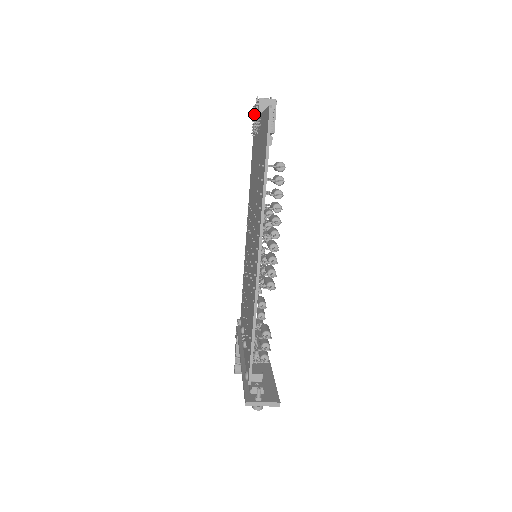
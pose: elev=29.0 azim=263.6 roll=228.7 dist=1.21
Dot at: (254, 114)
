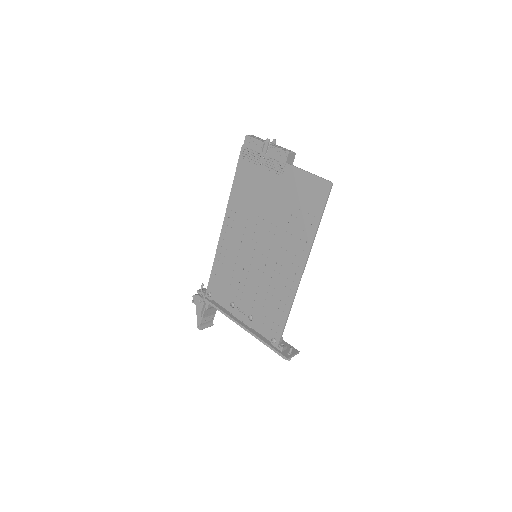
Dot at: (258, 148)
